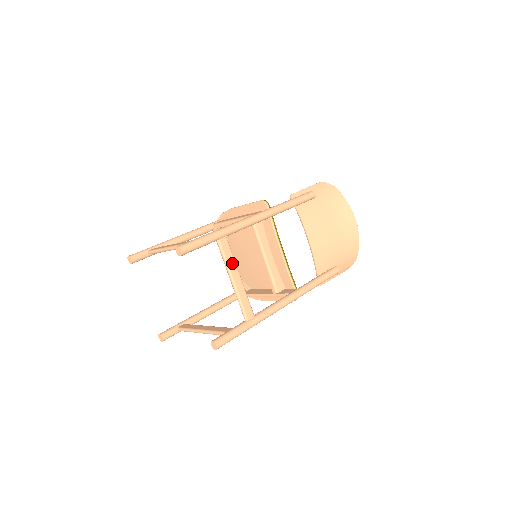
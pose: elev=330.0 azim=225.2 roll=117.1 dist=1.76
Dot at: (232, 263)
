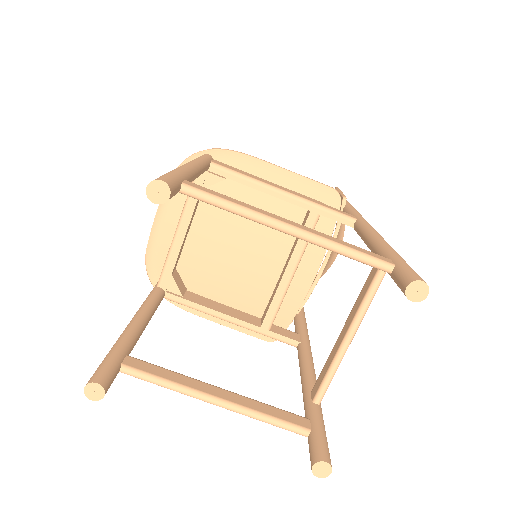
Dot at: occluded
